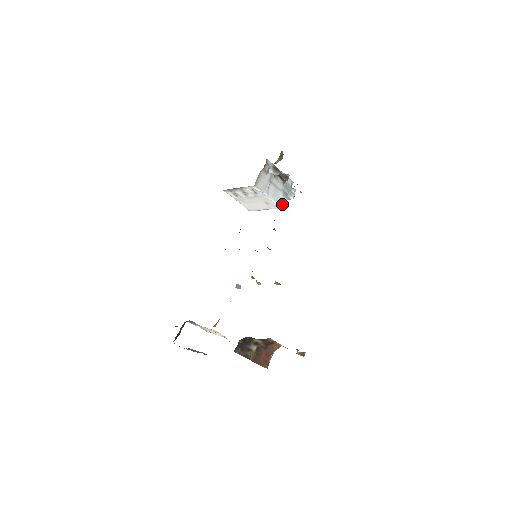
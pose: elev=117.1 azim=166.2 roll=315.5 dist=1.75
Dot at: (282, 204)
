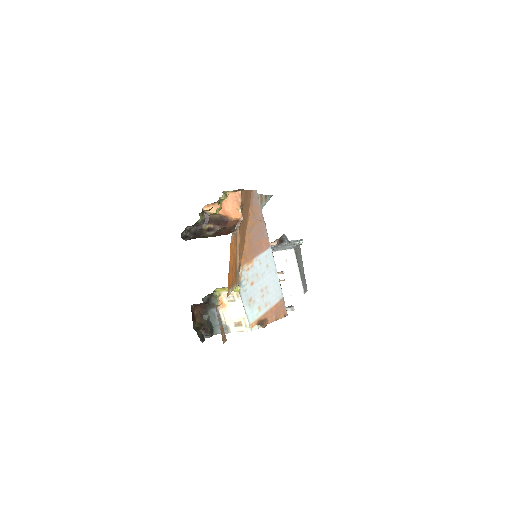
Dot at: (292, 248)
